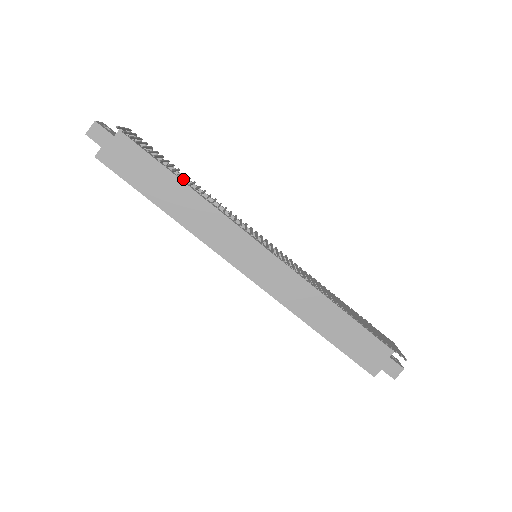
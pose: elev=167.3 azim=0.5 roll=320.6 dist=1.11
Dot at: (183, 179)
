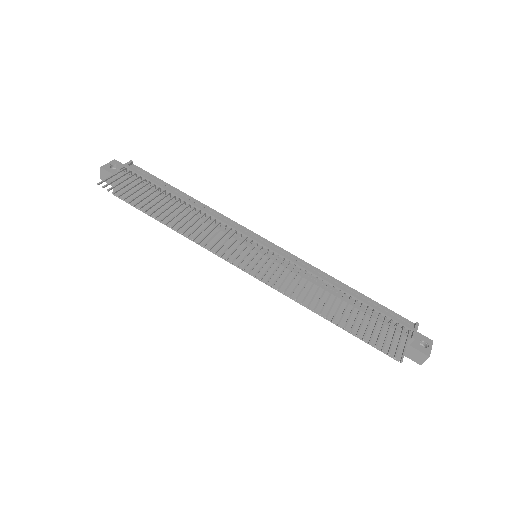
Dot at: (154, 217)
